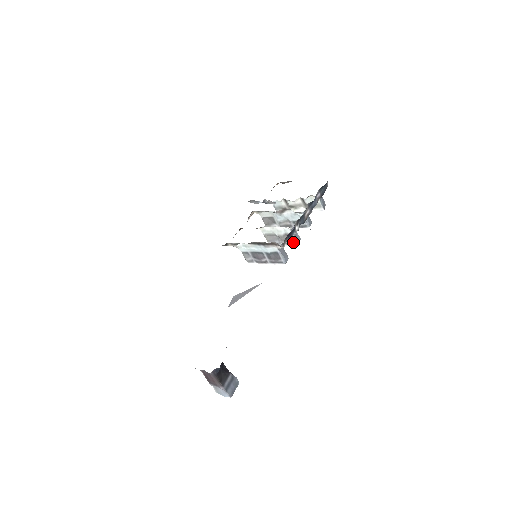
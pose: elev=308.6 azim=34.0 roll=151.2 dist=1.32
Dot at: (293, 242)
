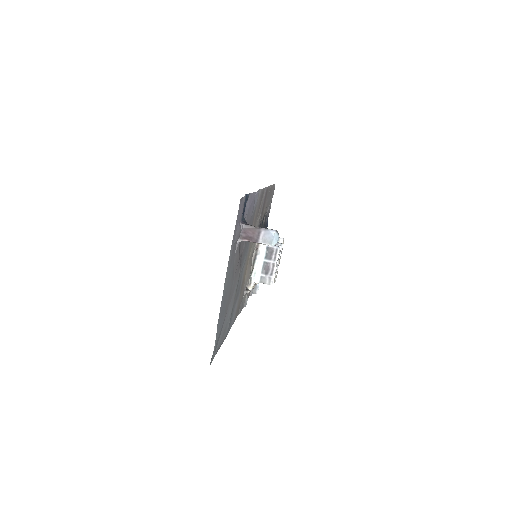
Dot at: occluded
